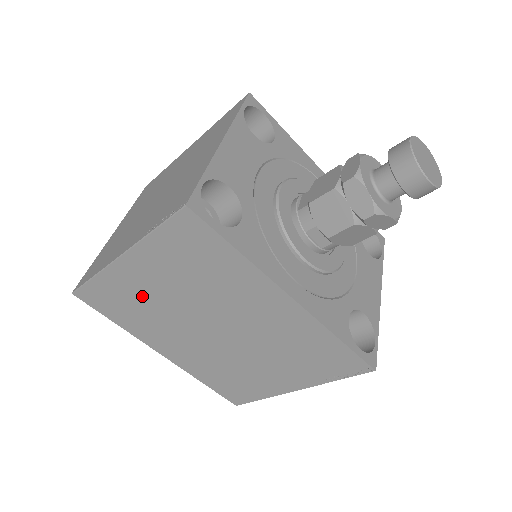
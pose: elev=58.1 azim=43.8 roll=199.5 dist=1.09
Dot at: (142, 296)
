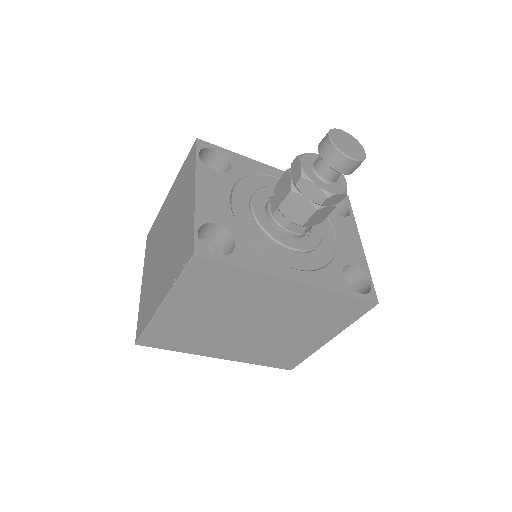
Dot at: (188, 325)
